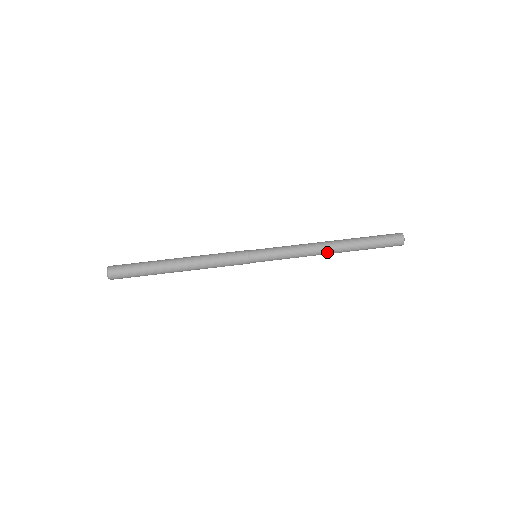
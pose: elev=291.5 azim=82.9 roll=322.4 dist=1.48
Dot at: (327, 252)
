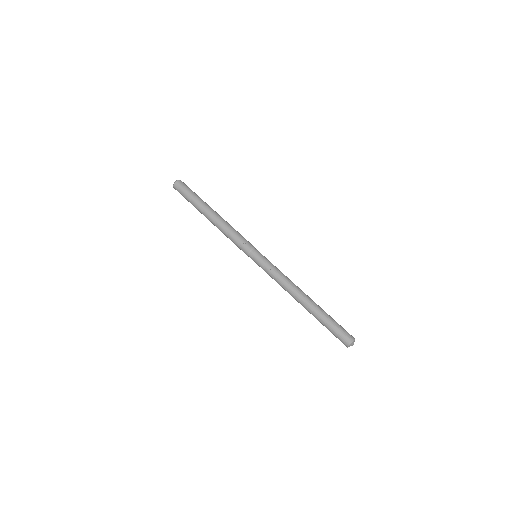
Dot at: (296, 299)
